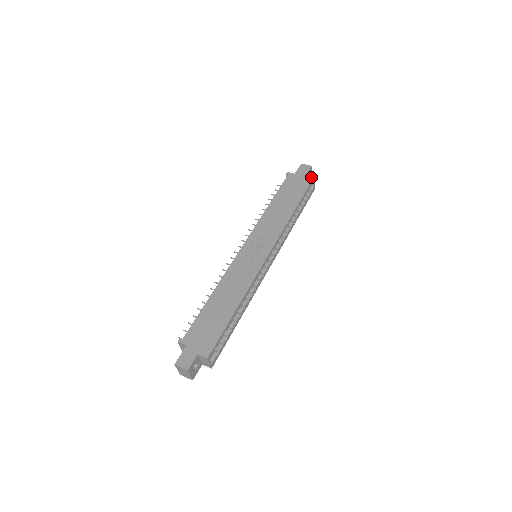
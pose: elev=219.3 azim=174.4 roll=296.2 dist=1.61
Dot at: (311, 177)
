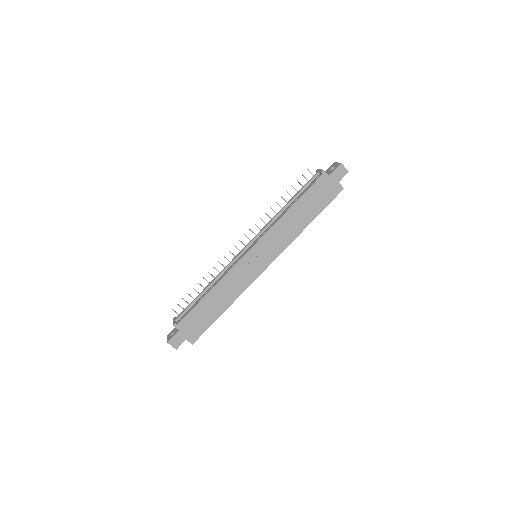
Dot at: (341, 188)
